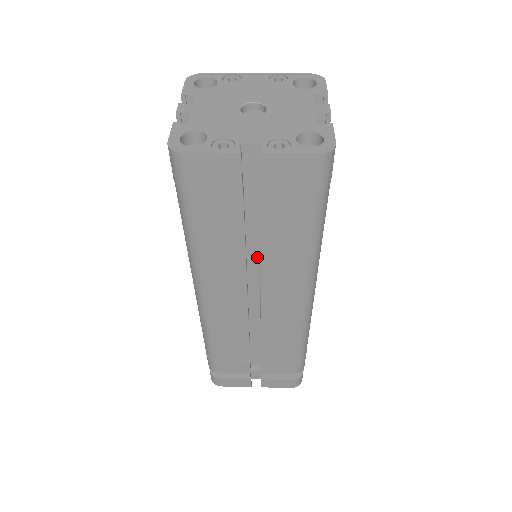
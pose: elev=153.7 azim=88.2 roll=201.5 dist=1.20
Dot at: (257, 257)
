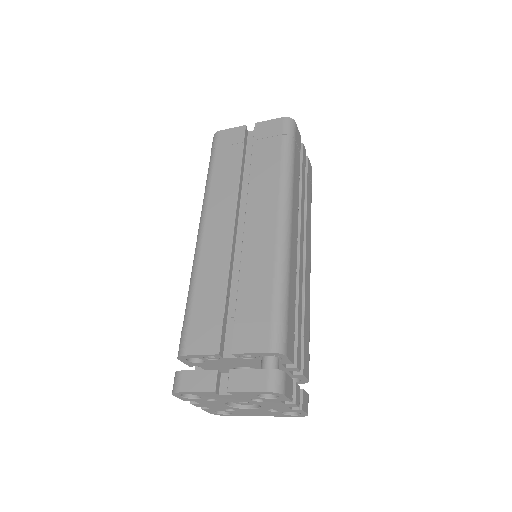
Dot at: occluded
